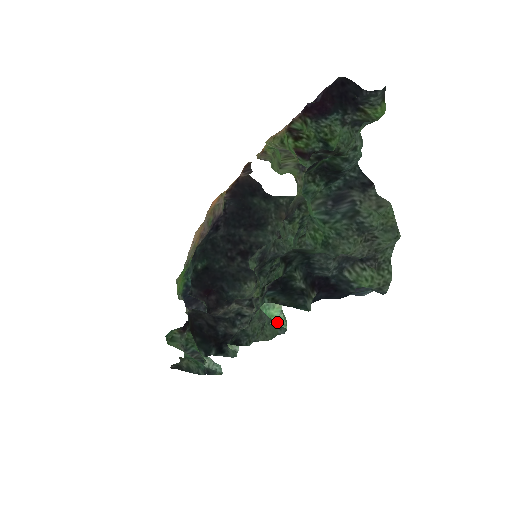
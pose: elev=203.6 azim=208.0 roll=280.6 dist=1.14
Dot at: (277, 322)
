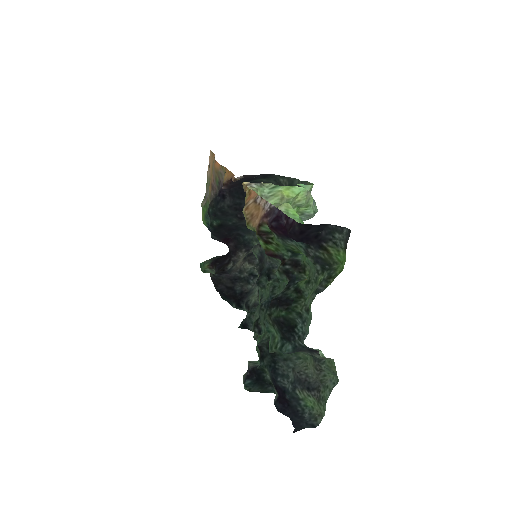
Dot at: occluded
